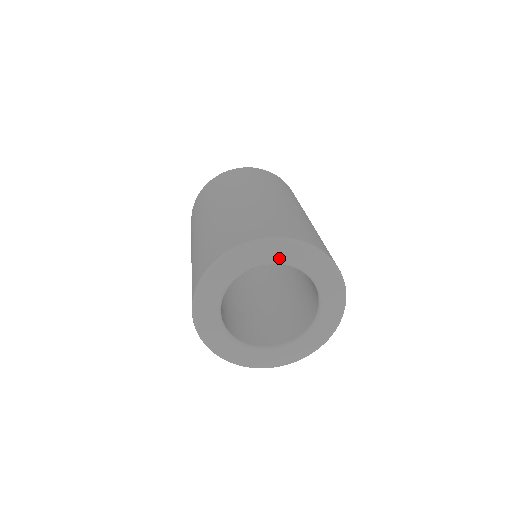
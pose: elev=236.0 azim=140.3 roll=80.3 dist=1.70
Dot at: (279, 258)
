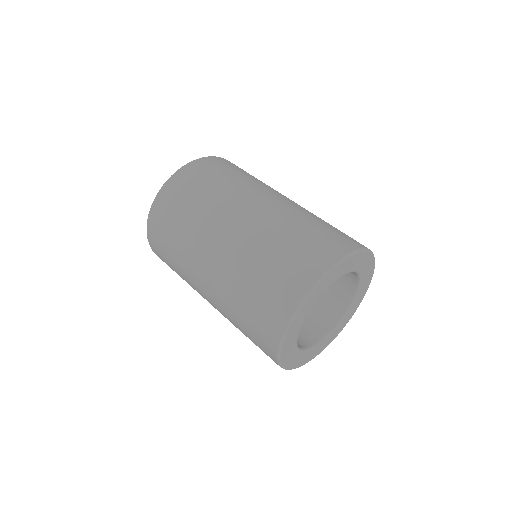
Dot at: (358, 266)
